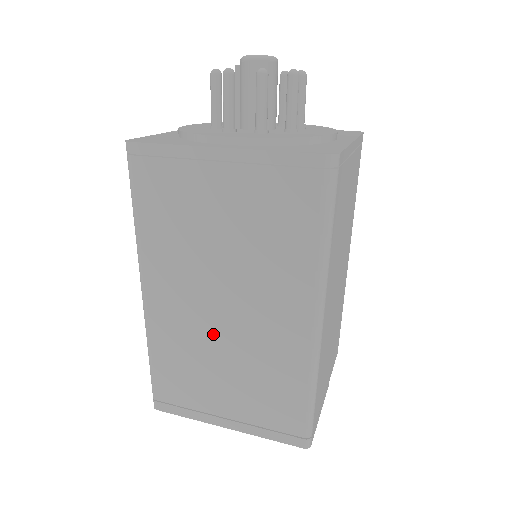
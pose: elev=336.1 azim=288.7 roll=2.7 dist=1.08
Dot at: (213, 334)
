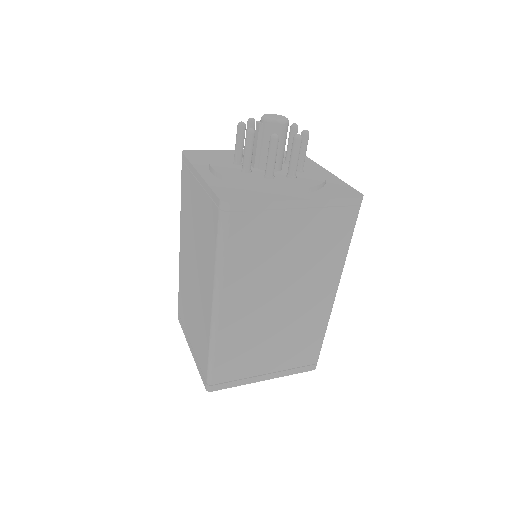
Dot at: (268, 322)
